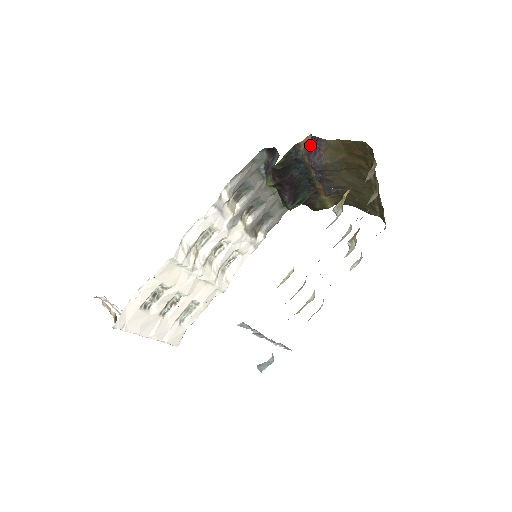
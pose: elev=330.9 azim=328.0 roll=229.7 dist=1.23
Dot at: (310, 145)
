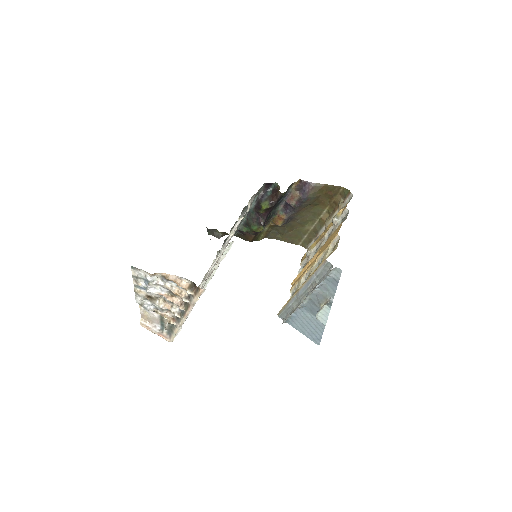
Dot at: (299, 185)
